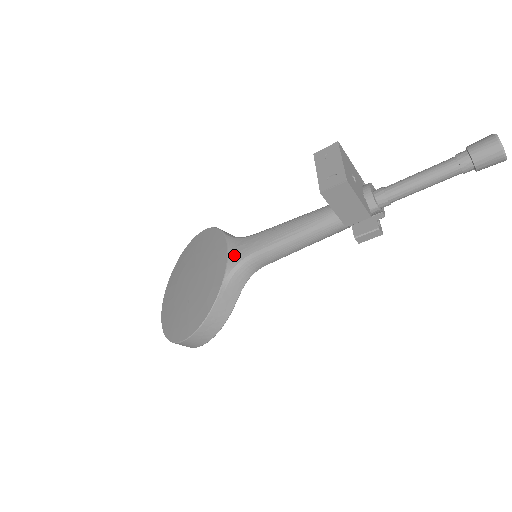
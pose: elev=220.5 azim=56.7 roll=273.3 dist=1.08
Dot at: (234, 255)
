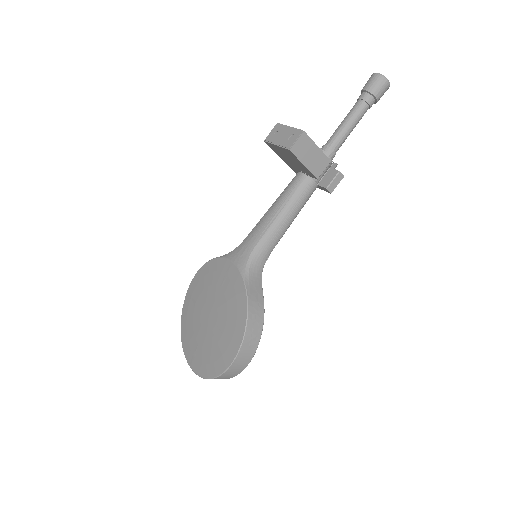
Dot at: (240, 259)
